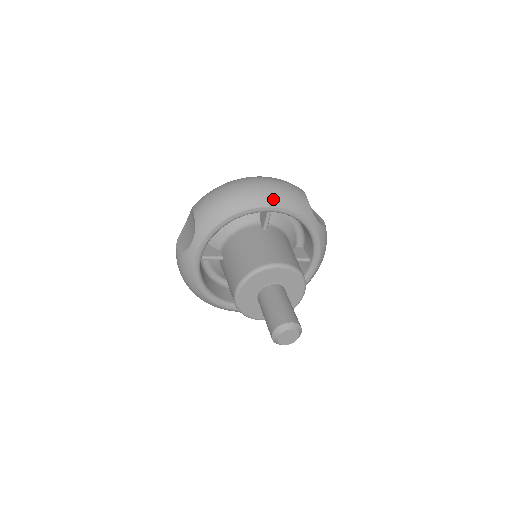
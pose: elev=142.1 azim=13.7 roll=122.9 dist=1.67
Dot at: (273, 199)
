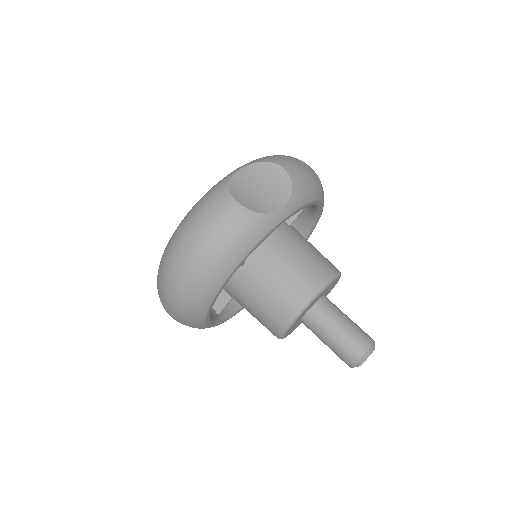
Dot at: (223, 270)
